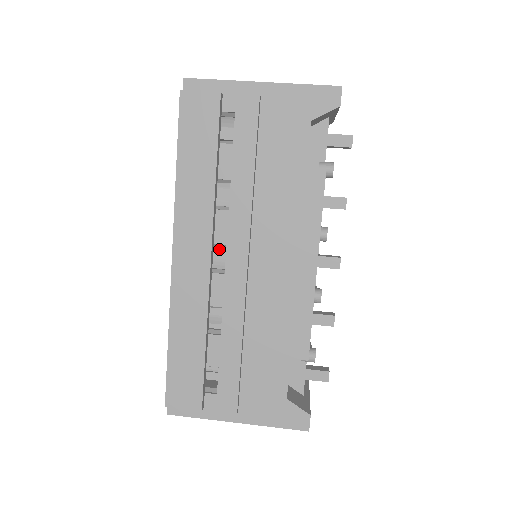
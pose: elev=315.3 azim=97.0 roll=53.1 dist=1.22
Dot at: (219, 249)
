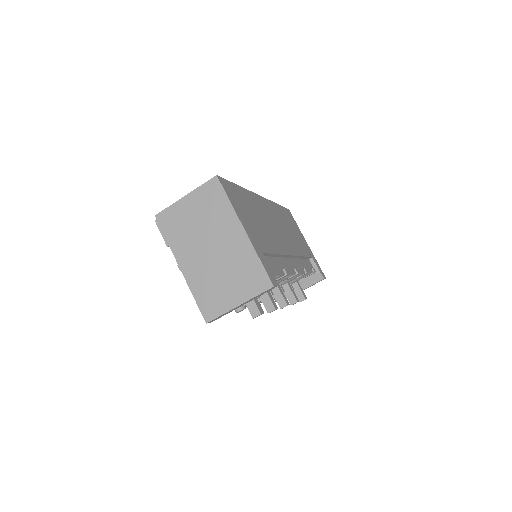
Dot at: occluded
